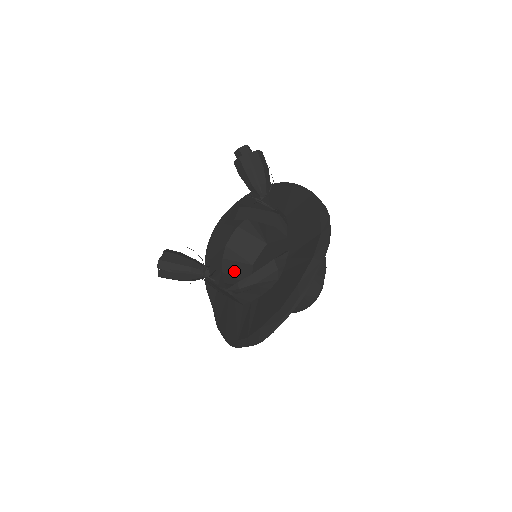
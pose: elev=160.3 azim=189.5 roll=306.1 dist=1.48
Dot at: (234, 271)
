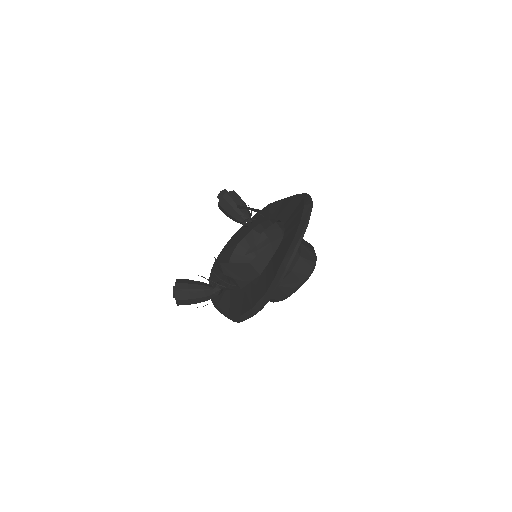
Dot at: occluded
